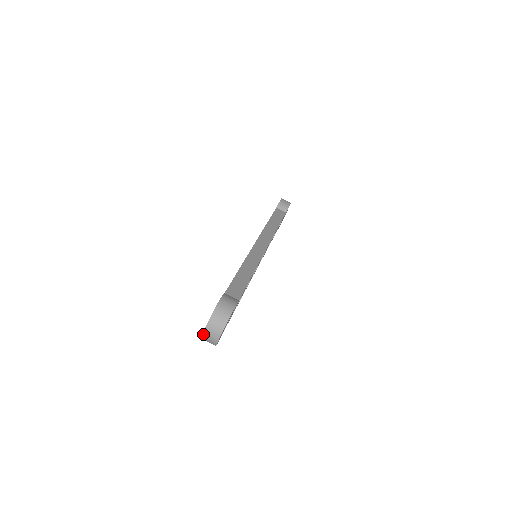
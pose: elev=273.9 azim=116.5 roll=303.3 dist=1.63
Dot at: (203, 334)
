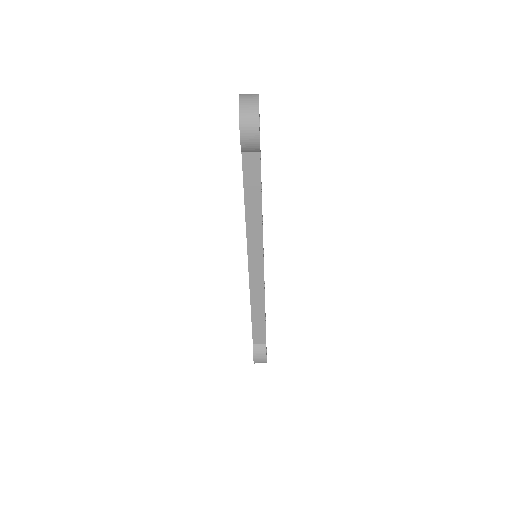
Dot at: occluded
